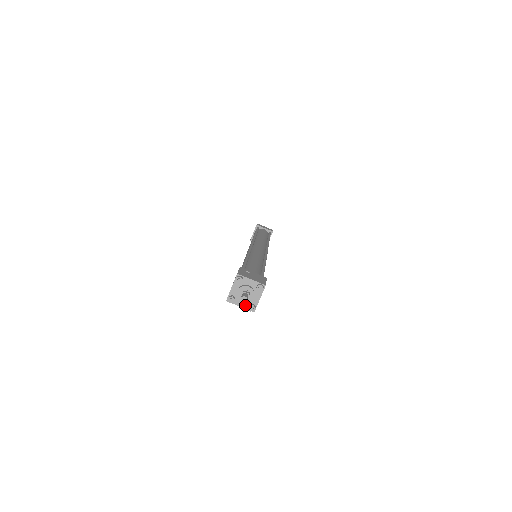
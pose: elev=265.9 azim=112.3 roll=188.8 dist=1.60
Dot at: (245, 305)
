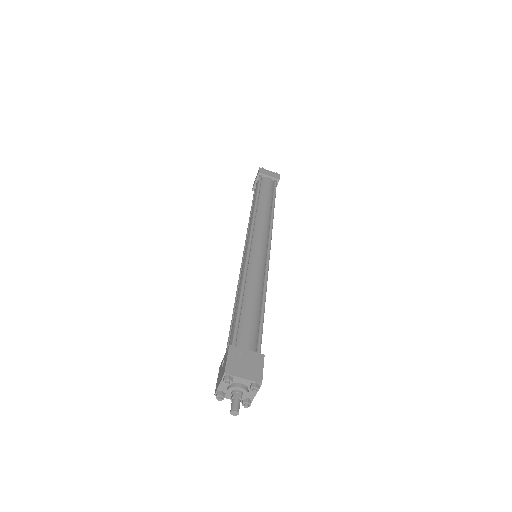
Dot at: occluded
